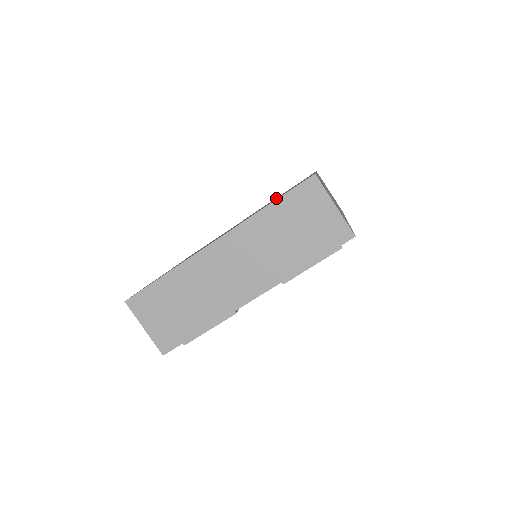
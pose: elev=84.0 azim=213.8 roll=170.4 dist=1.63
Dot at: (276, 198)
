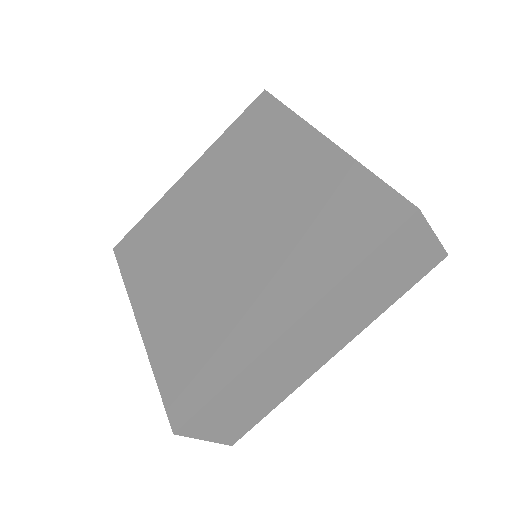
Dot at: (273, 182)
